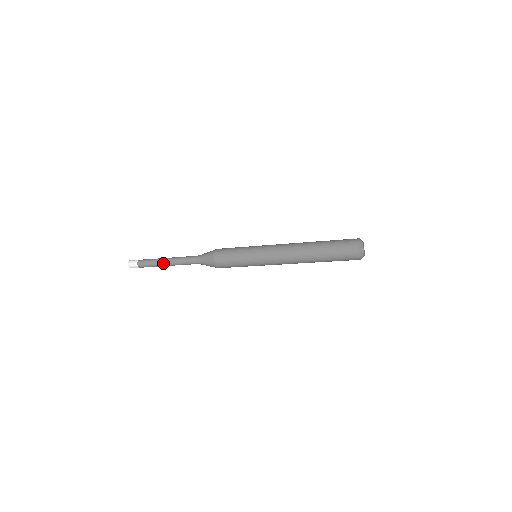
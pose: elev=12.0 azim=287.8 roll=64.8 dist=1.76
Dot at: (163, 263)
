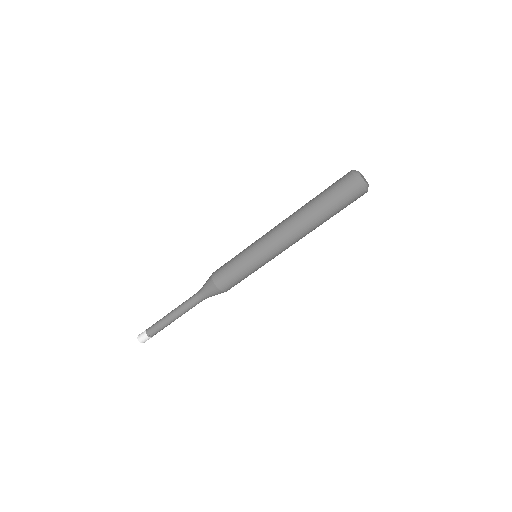
Dot at: (168, 317)
